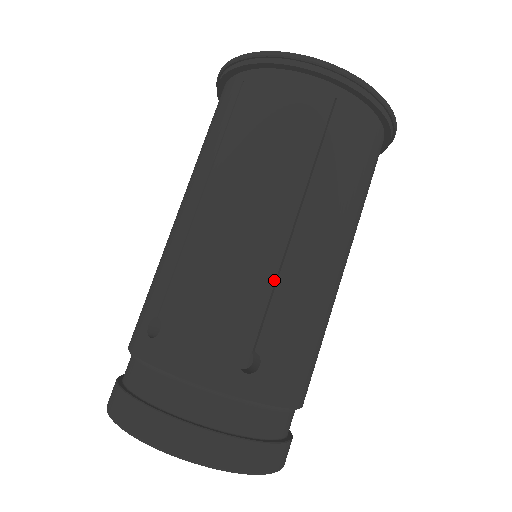
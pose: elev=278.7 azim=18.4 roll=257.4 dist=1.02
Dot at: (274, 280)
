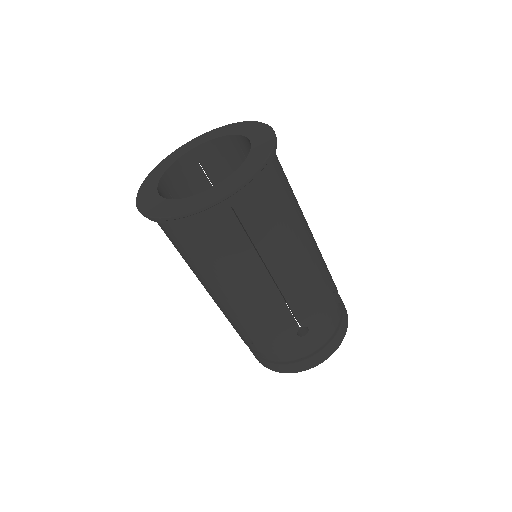
Dot at: (285, 303)
